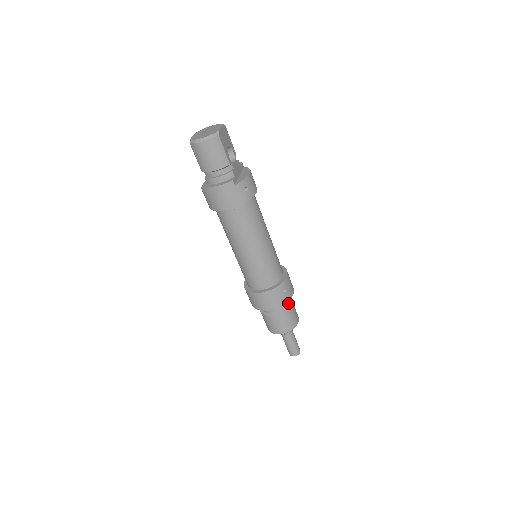
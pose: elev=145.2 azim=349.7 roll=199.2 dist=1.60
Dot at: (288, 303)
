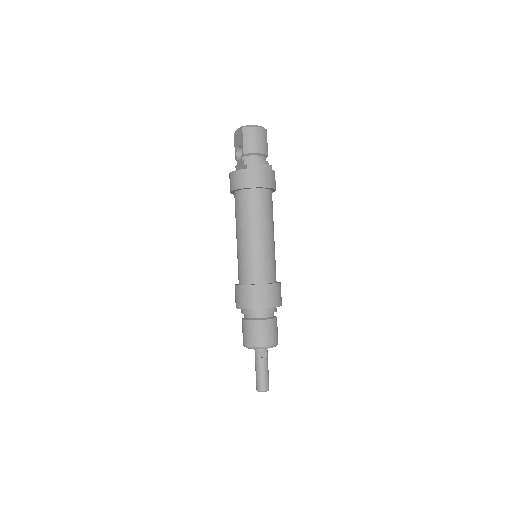
Dot at: occluded
